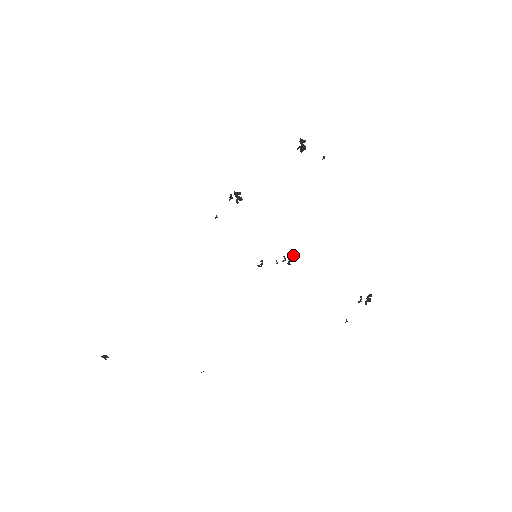
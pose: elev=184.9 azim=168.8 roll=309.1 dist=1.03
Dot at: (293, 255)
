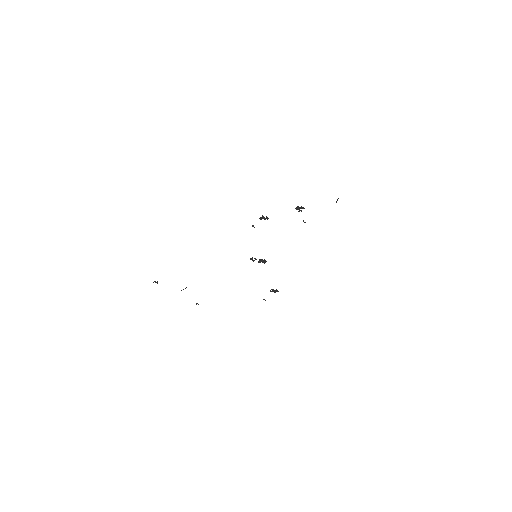
Dot at: (265, 260)
